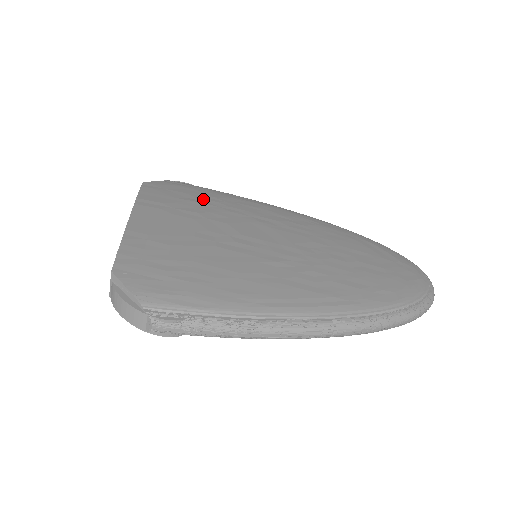
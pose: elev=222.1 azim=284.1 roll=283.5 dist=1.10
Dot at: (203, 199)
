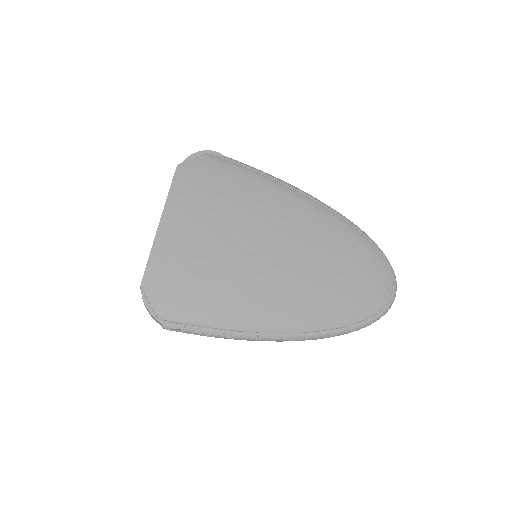
Dot at: (226, 189)
